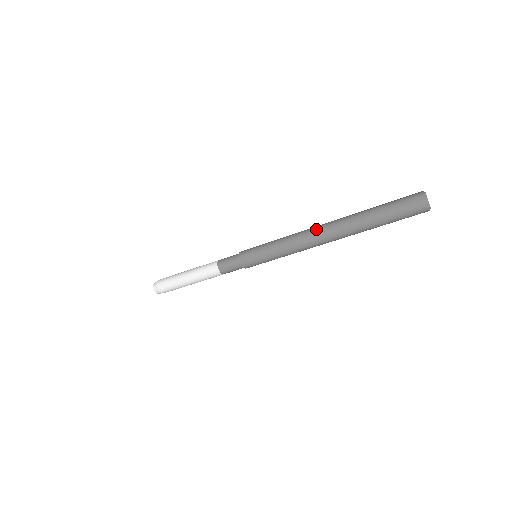
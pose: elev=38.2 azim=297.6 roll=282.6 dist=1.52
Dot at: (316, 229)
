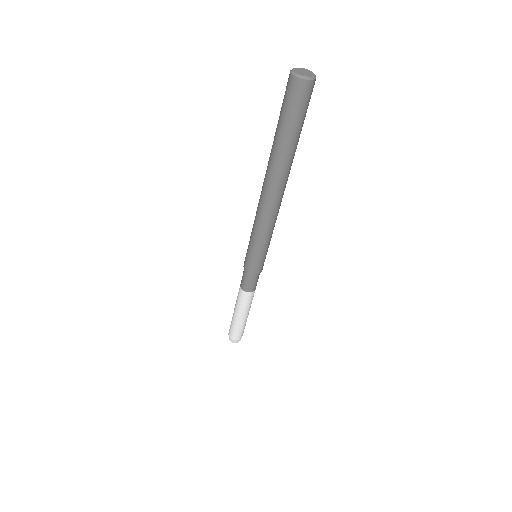
Dot at: occluded
